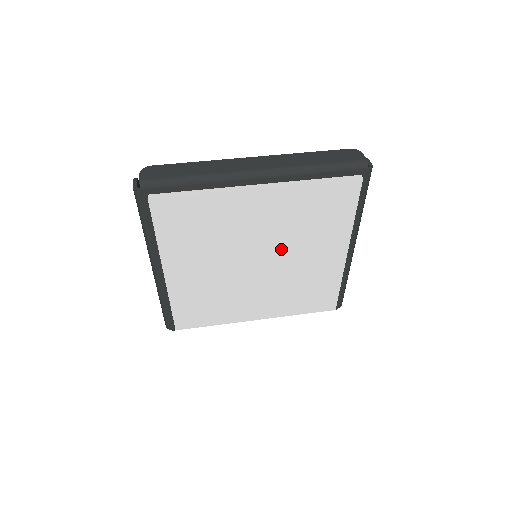
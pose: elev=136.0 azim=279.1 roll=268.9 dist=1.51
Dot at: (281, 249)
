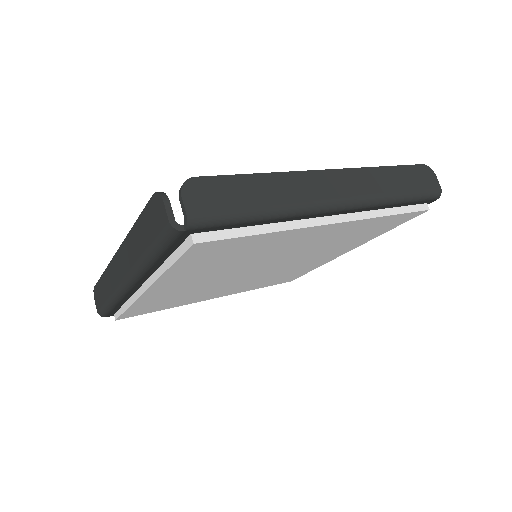
Dot at: (295, 258)
